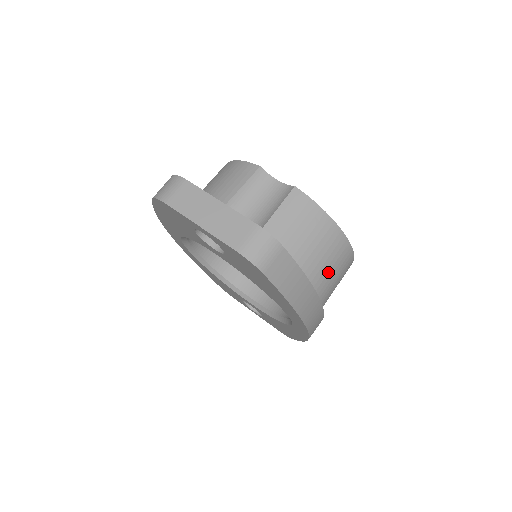
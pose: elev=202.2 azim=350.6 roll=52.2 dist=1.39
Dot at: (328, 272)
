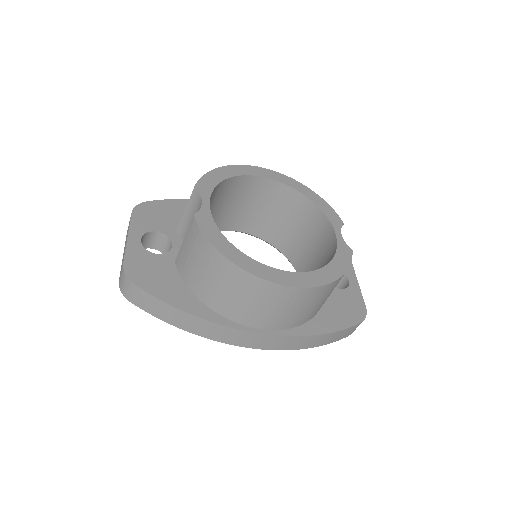
Dot at: (235, 300)
